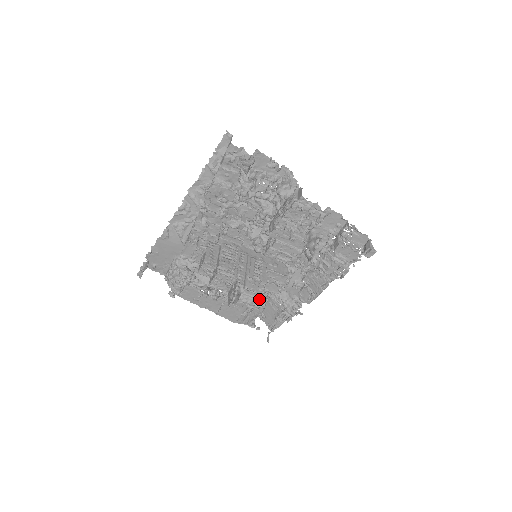
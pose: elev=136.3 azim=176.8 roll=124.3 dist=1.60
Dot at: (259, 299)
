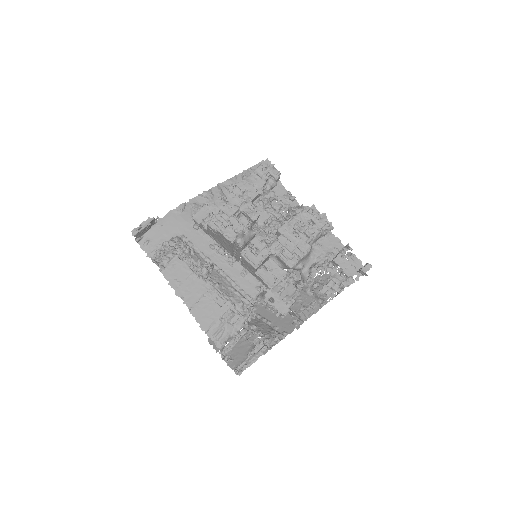
Dot at: (244, 306)
